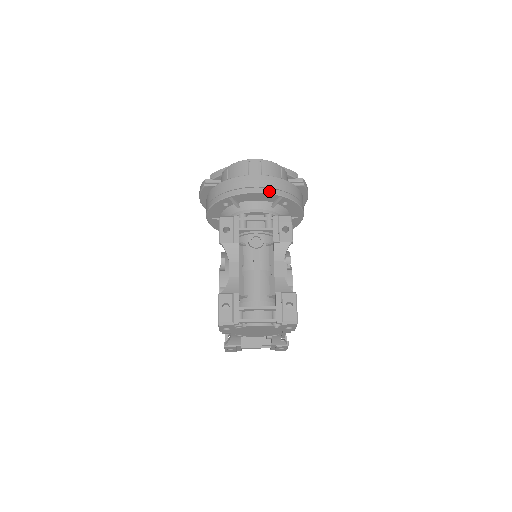
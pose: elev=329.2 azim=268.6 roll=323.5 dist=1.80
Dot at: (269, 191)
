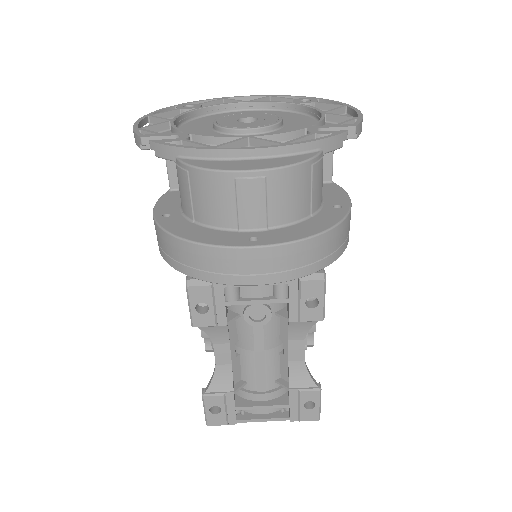
Dot at: (284, 278)
